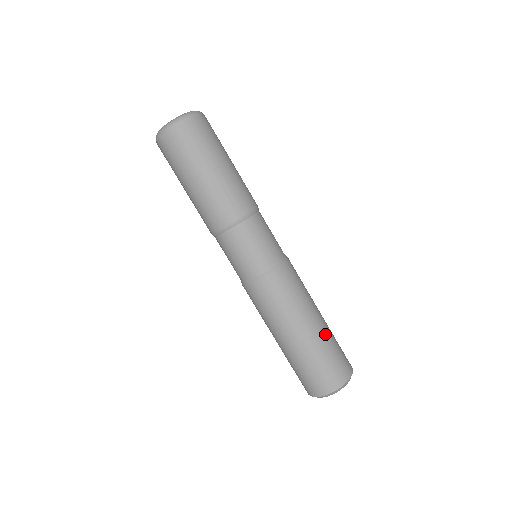
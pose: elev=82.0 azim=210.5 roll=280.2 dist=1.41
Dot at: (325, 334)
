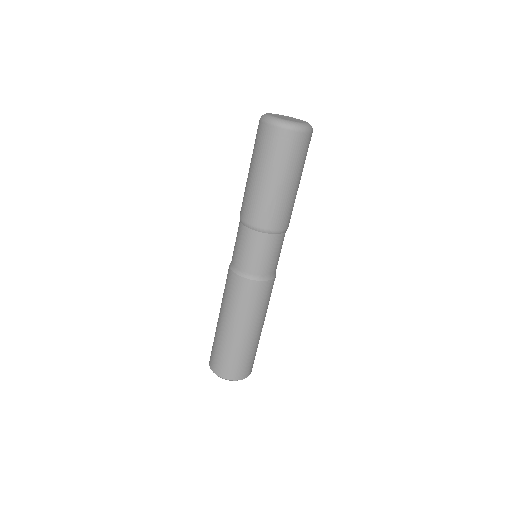
Dot at: (251, 344)
